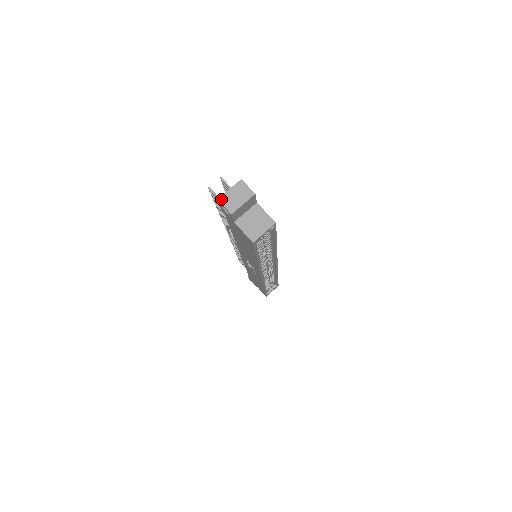
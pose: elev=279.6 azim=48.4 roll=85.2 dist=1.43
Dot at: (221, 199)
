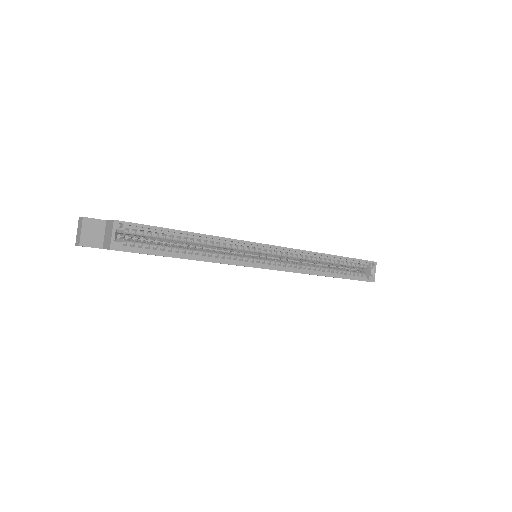
Dot at: (76, 243)
